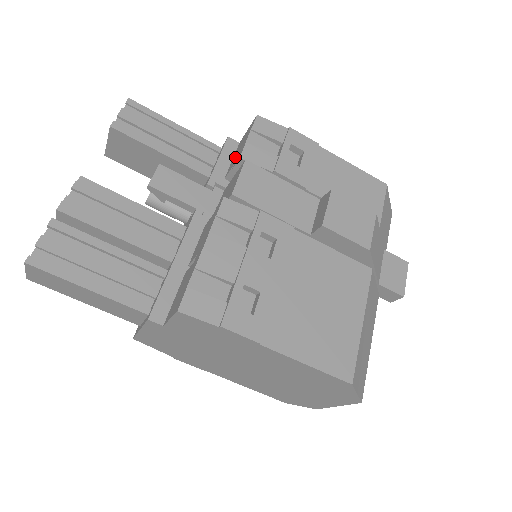
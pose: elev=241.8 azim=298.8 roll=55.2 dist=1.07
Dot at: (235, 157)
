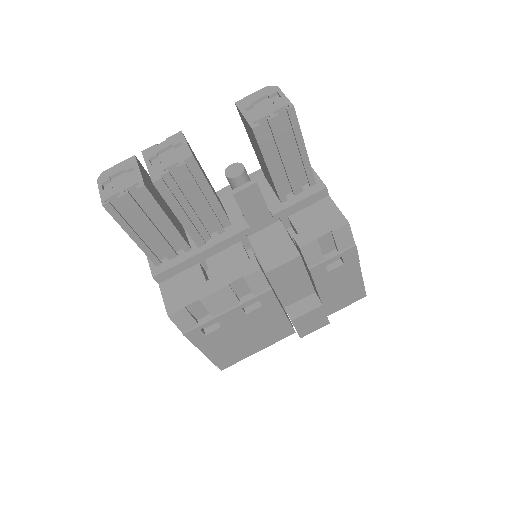
Dot at: (308, 219)
